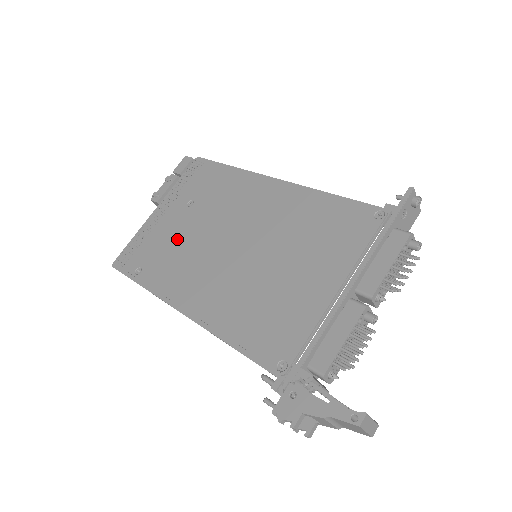
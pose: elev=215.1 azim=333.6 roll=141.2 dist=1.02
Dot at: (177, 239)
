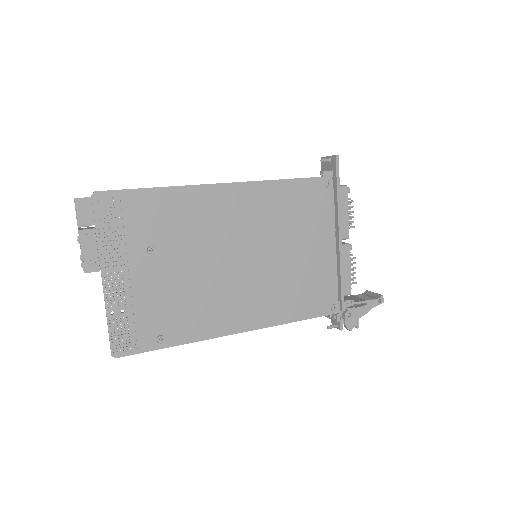
Dot at: (175, 289)
